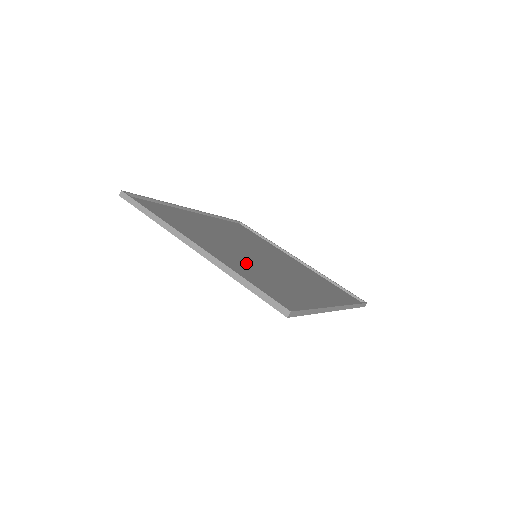
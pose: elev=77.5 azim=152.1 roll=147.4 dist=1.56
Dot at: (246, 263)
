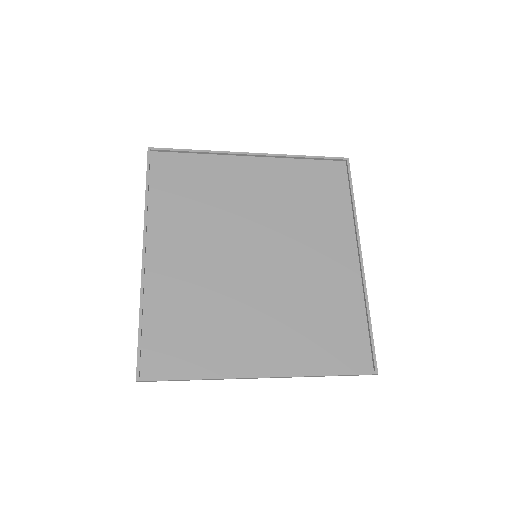
Dot at: (284, 314)
